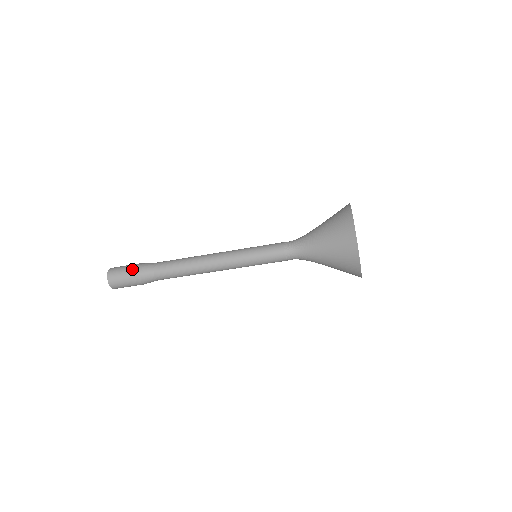
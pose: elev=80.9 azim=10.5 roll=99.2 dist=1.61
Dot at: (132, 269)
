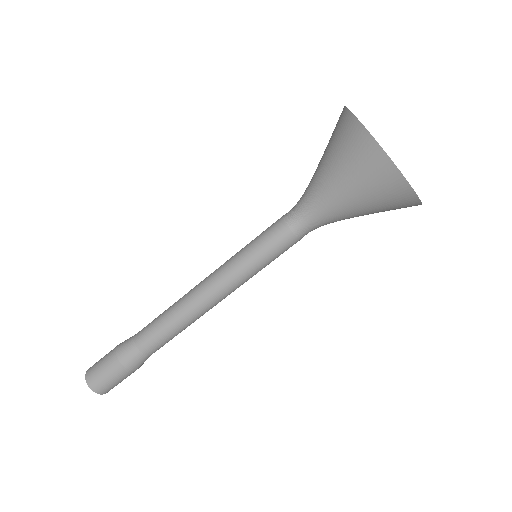
Dot at: (115, 368)
